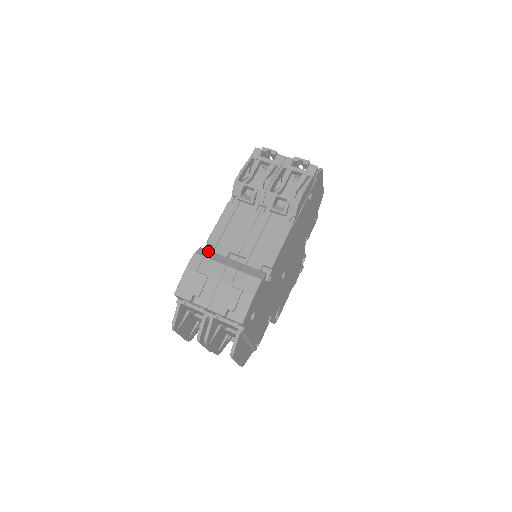
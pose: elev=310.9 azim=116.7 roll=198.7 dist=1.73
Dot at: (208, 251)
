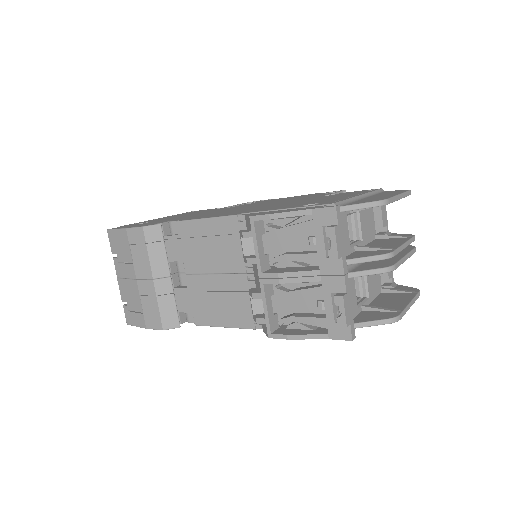
Dot at: (160, 238)
